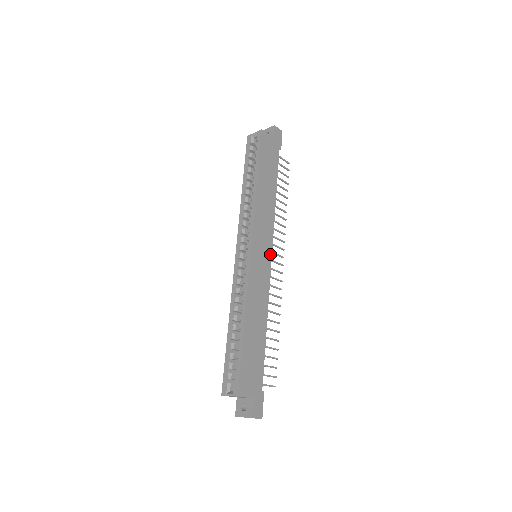
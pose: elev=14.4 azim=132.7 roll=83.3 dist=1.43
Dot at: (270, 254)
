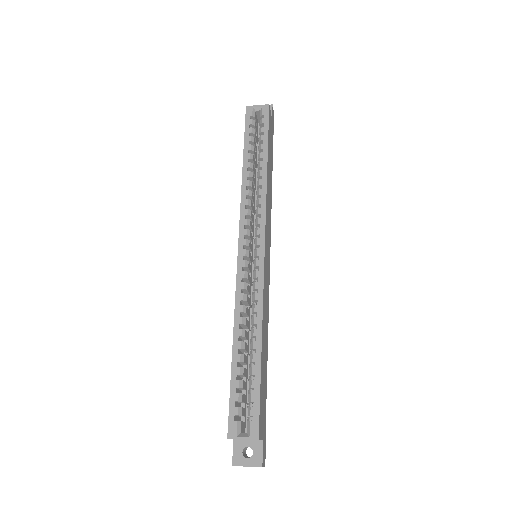
Dot at: (269, 256)
